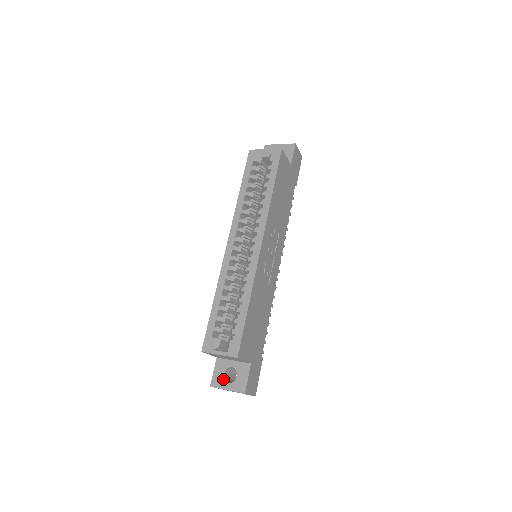
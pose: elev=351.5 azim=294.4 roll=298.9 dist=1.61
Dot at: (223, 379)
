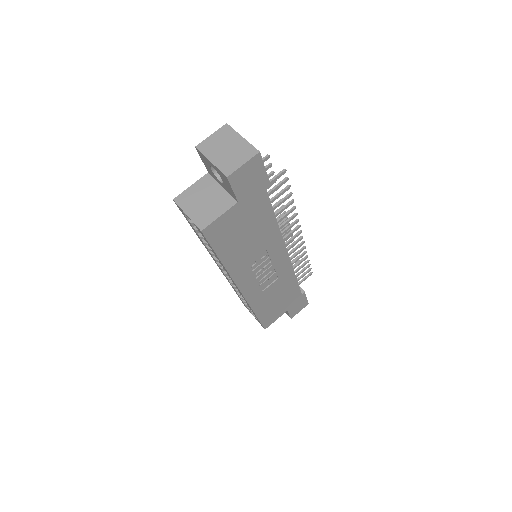
Dot at: occluded
